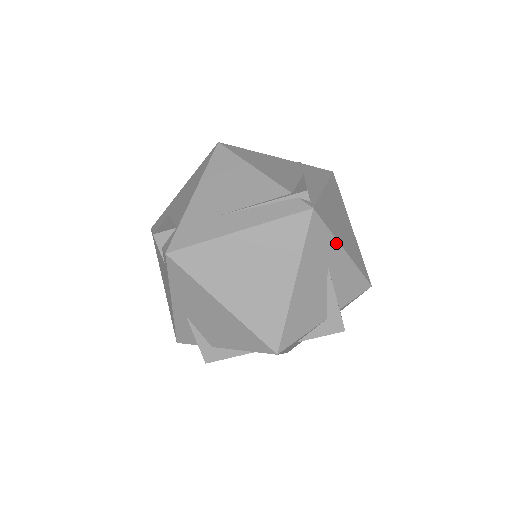
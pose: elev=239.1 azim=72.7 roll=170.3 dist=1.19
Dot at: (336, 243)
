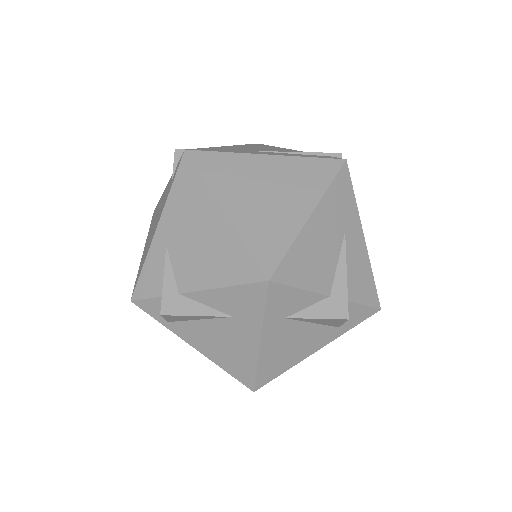
Dot at: (357, 217)
